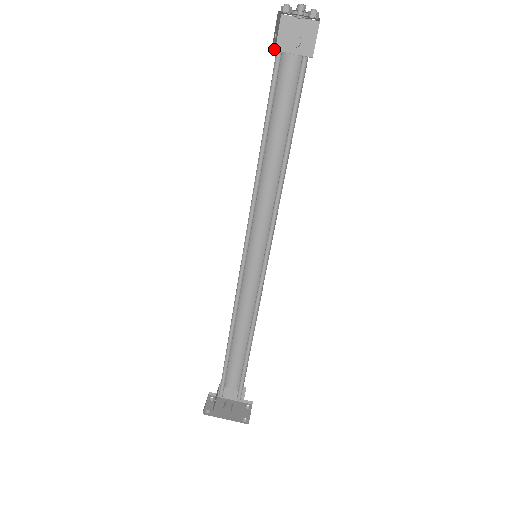
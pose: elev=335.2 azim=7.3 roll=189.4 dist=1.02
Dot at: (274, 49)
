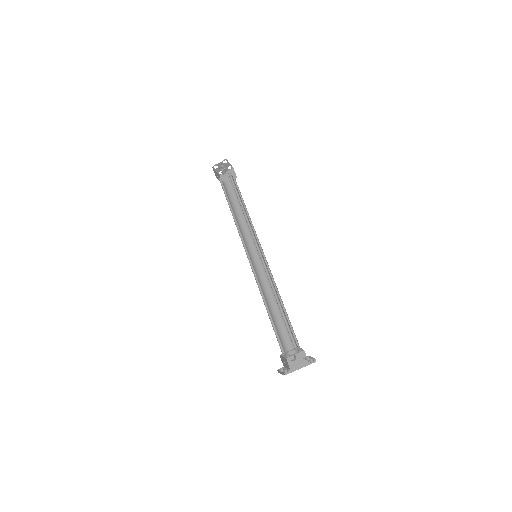
Dot at: occluded
